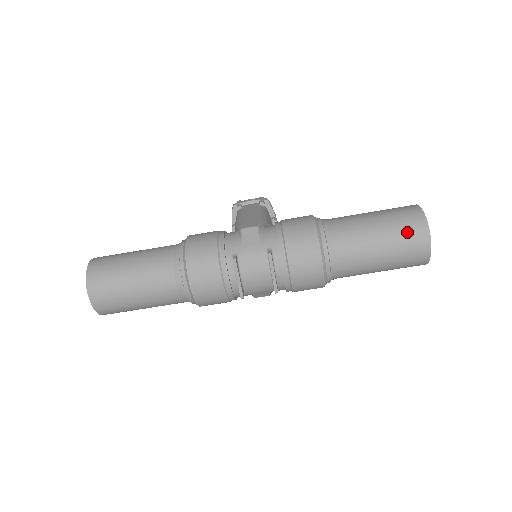
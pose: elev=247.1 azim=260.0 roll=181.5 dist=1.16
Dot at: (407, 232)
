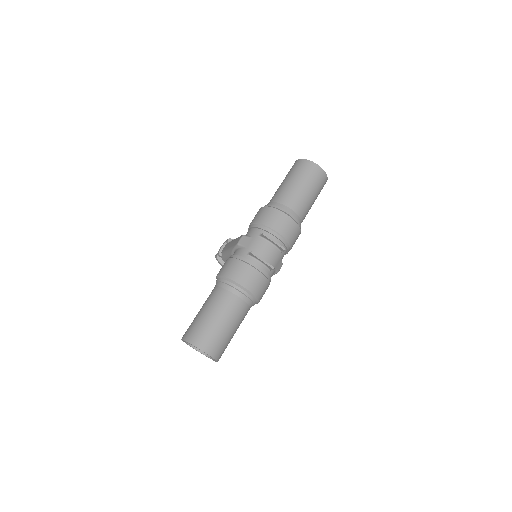
Dot at: (305, 171)
